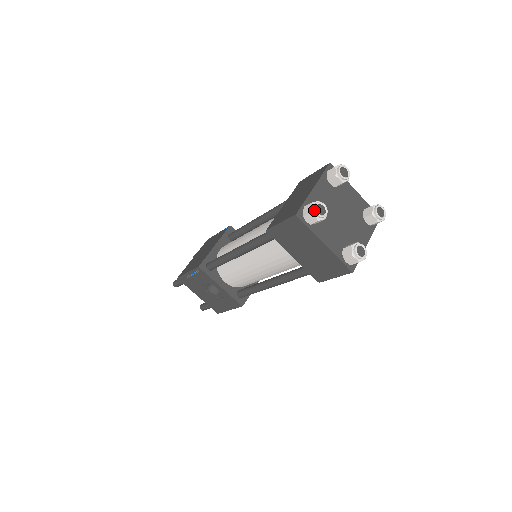
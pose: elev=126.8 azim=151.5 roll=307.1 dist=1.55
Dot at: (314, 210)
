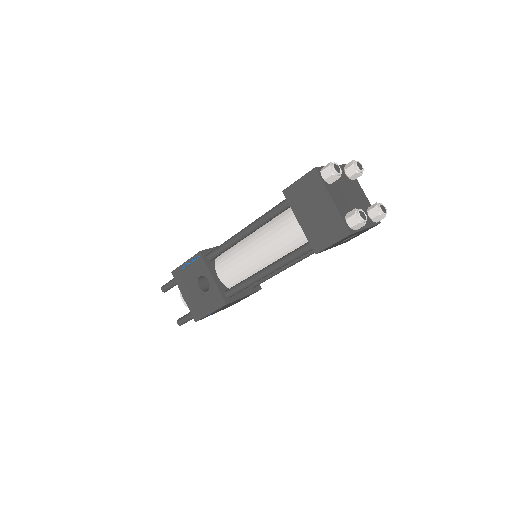
Dot at: (332, 165)
